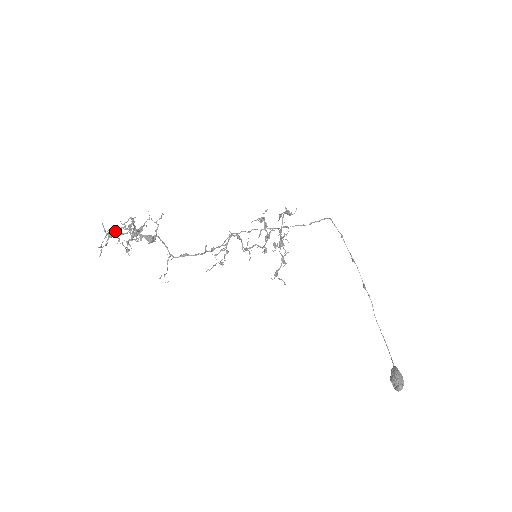
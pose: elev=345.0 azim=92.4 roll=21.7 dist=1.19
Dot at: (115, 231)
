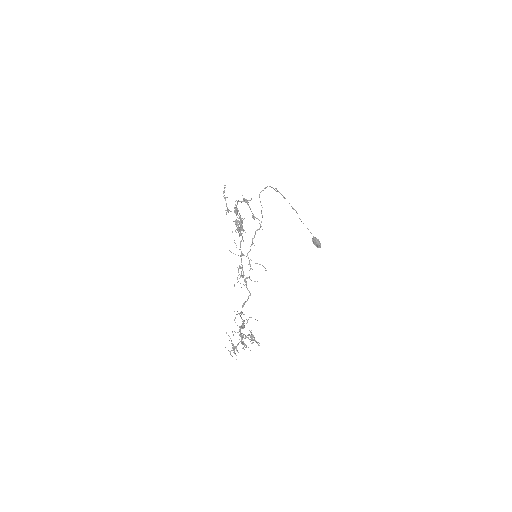
Dot at: occluded
